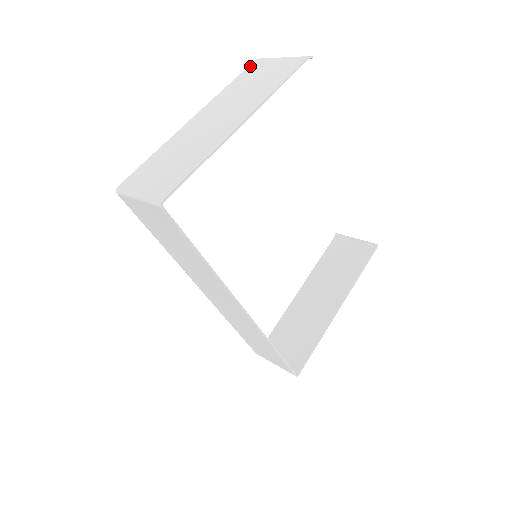
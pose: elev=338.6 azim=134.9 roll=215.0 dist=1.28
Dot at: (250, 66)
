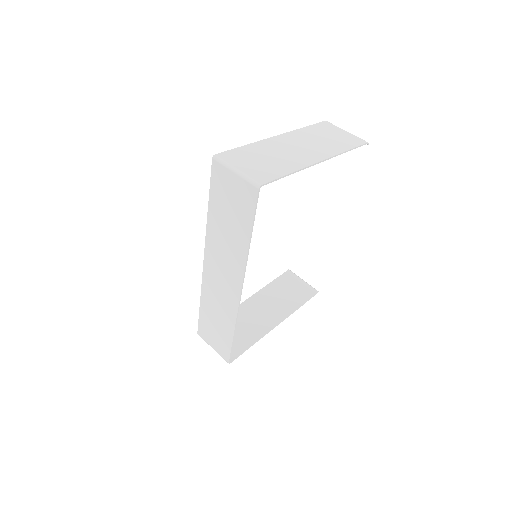
Dot at: (321, 123)
